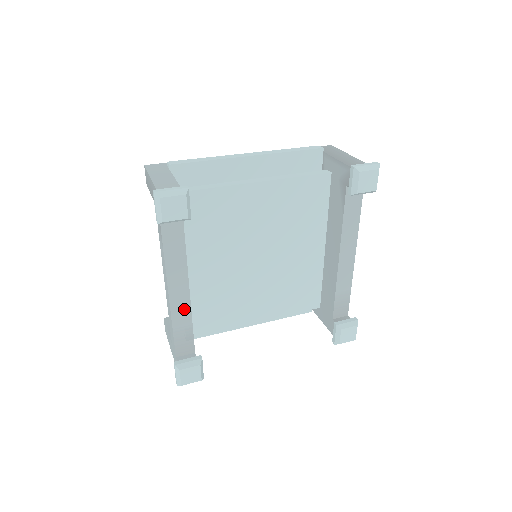
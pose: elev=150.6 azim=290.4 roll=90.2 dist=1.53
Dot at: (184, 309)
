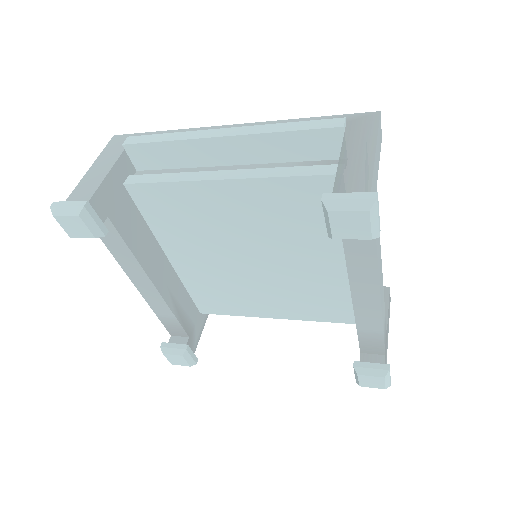
Dot at: (159, 302)
